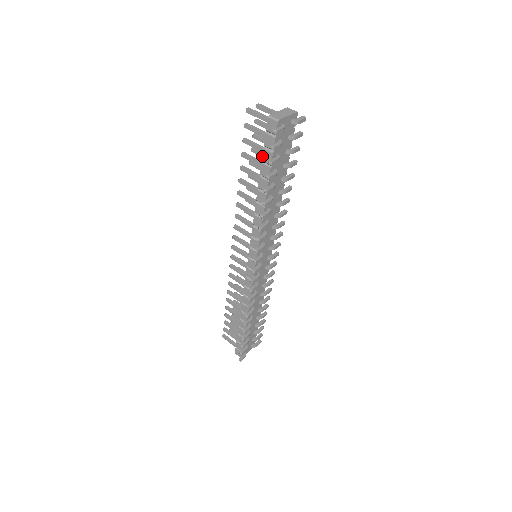
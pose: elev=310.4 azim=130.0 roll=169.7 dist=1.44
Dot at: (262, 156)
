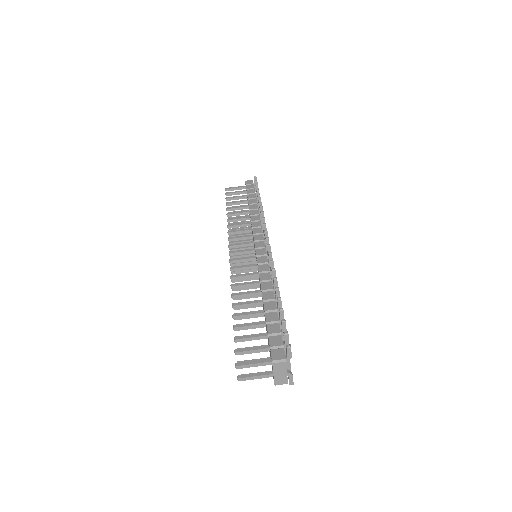
Dot at: occluded
